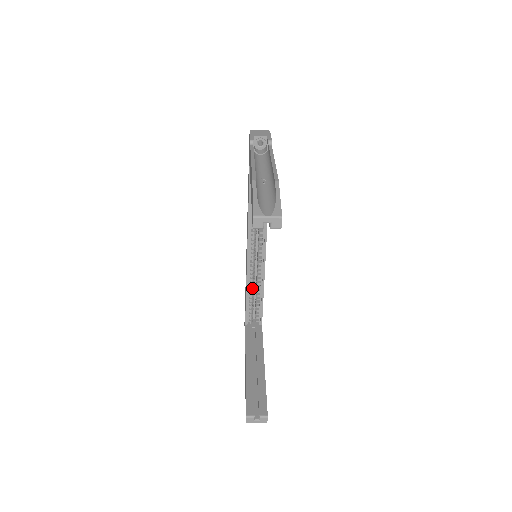
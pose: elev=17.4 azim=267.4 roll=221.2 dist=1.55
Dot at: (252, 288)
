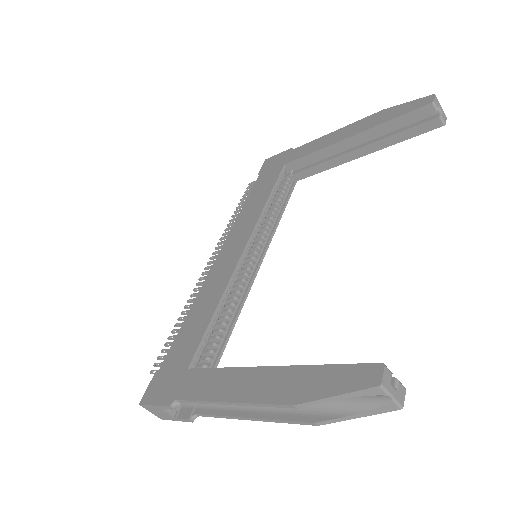
Dot at: (223, 306)
